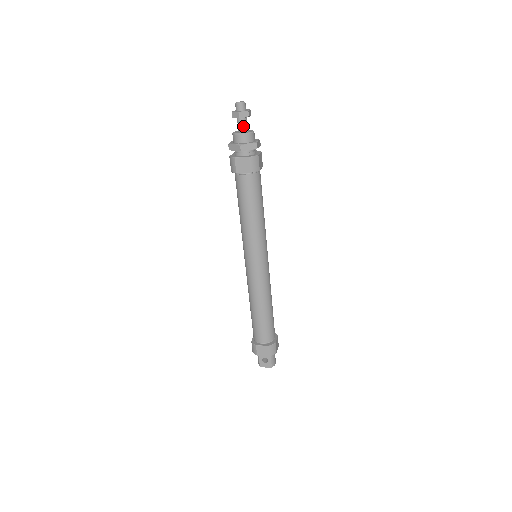
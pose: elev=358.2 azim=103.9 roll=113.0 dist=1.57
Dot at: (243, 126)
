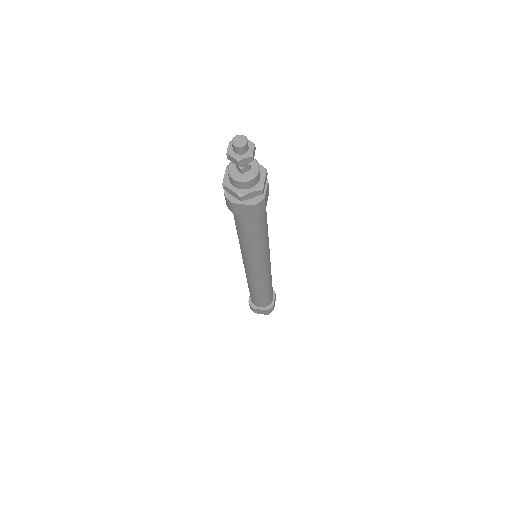
Dot at: (244, 167)
